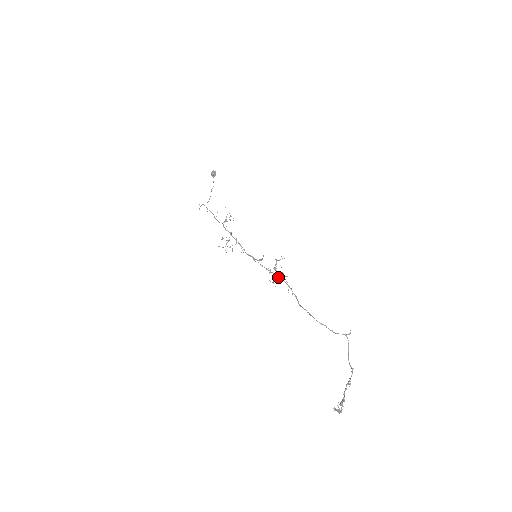
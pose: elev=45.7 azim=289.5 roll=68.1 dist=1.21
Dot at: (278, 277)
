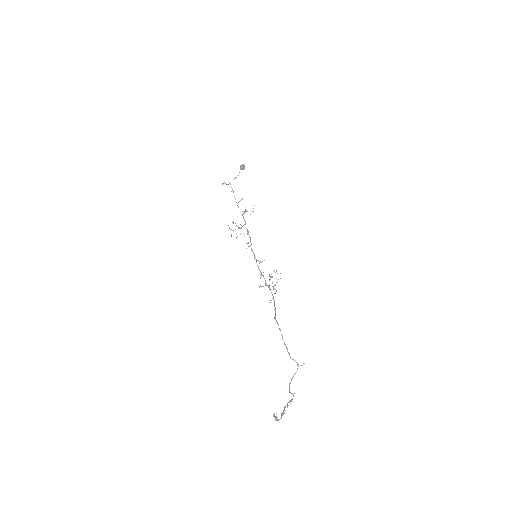
Dot at: (268, 285)
